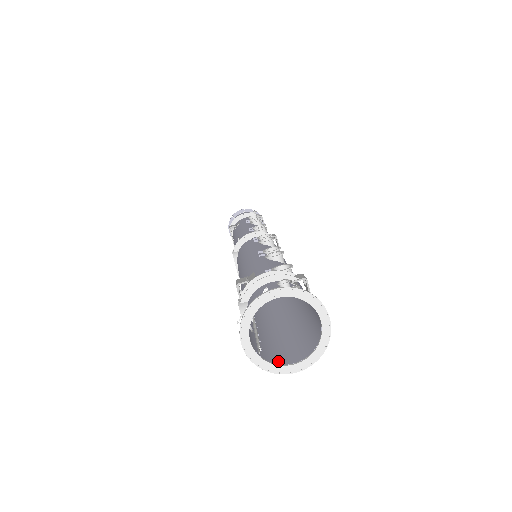
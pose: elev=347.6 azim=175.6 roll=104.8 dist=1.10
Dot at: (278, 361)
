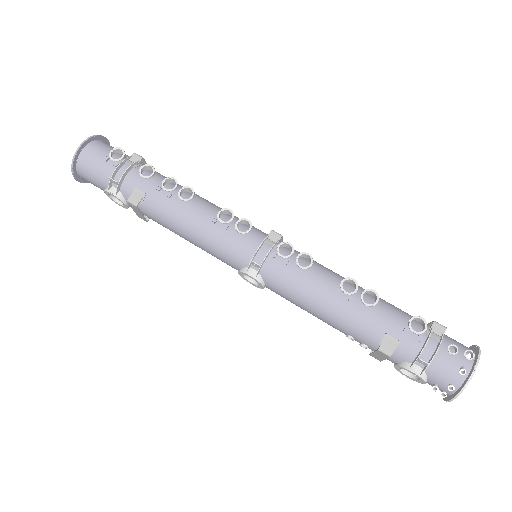
Dot at: occluded
